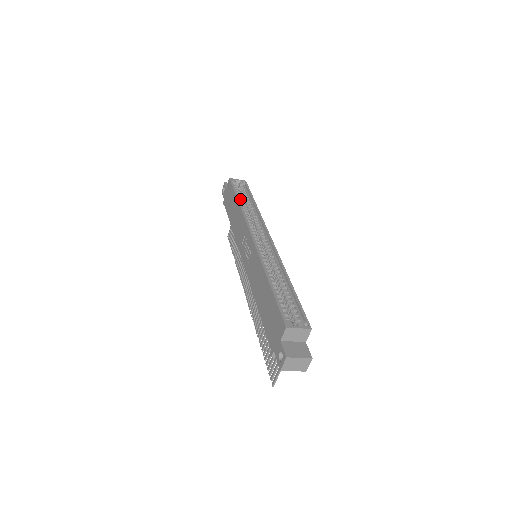
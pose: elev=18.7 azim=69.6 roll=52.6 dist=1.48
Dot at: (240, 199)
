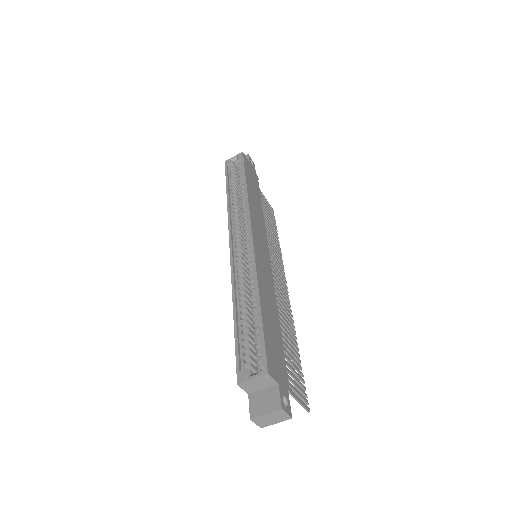
Dot at: (232, 188)
